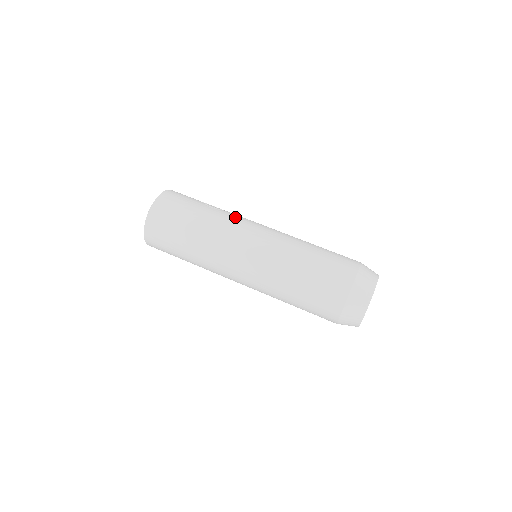
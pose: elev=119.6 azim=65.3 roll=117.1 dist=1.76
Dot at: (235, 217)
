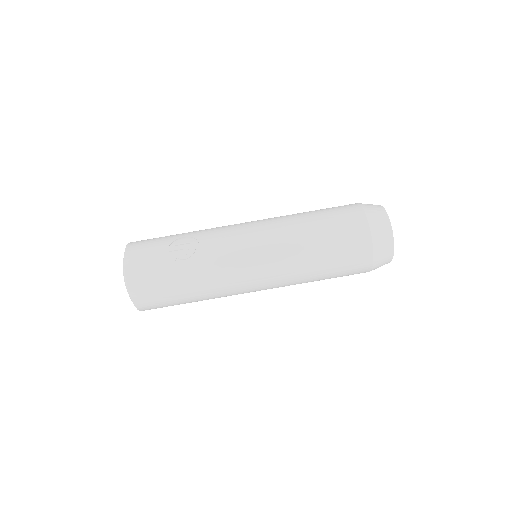
Dot at: (218, 257)
